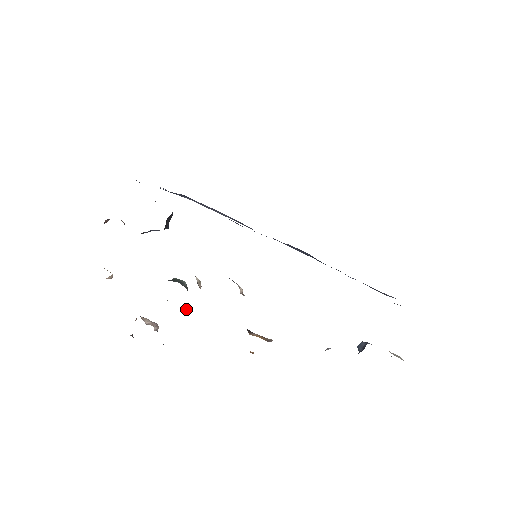
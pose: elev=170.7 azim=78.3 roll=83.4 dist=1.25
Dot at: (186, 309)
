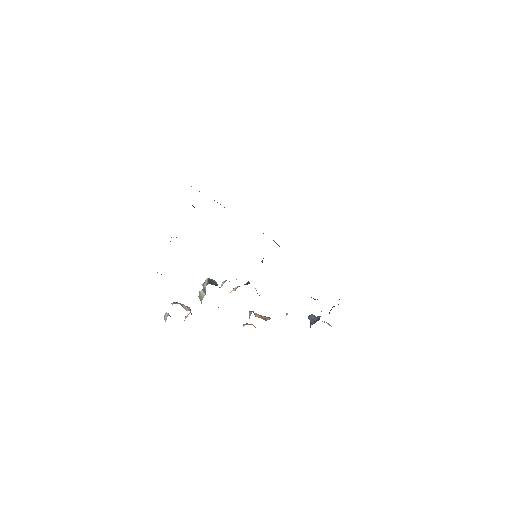
Dot at: occluded
